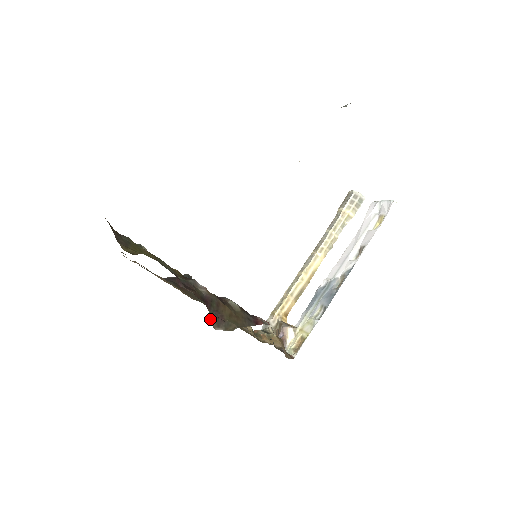
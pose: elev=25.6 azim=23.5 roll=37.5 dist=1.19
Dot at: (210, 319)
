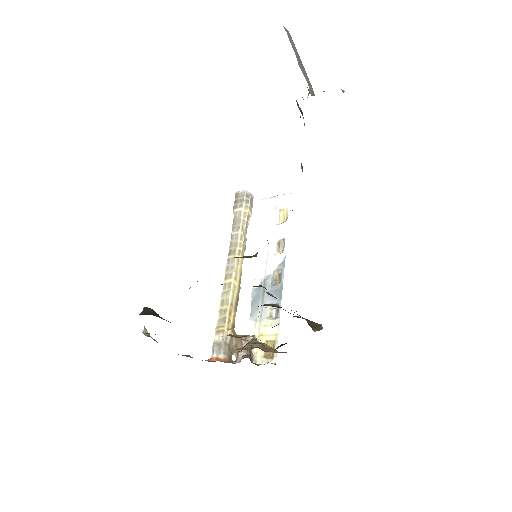
Dot at: occluded
